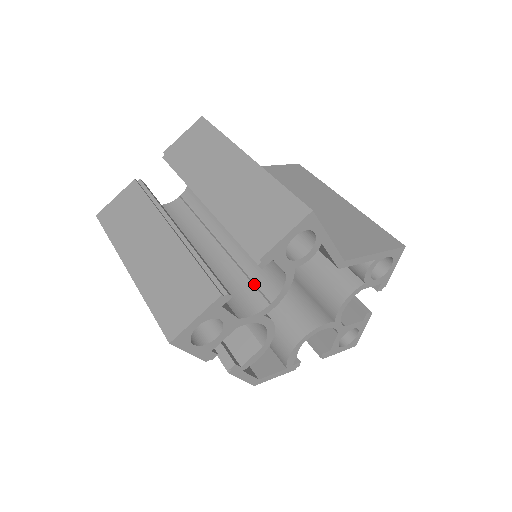
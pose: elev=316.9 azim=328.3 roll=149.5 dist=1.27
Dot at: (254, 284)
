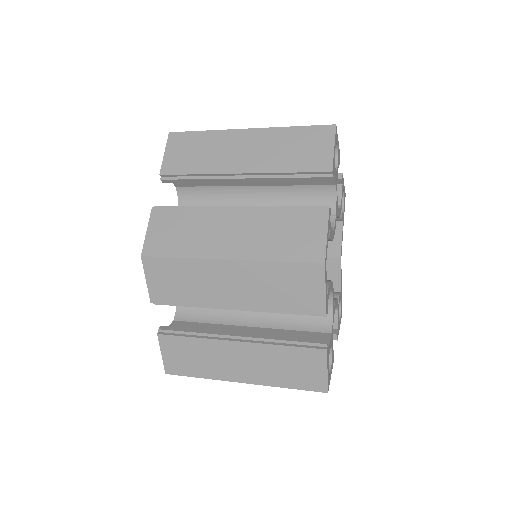
Dot at: occluded
